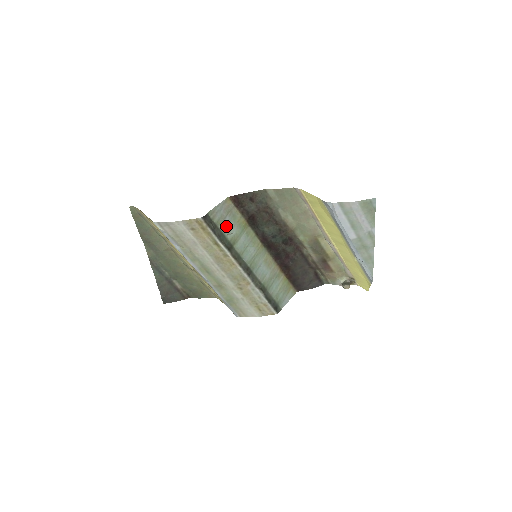
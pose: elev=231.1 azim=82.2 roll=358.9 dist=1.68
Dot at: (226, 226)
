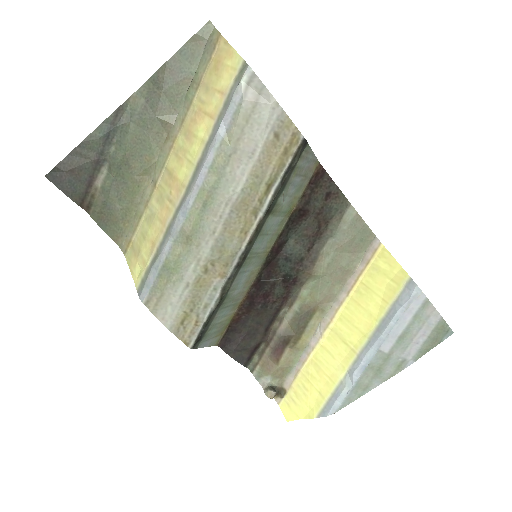
Dot at: (291, 184)
